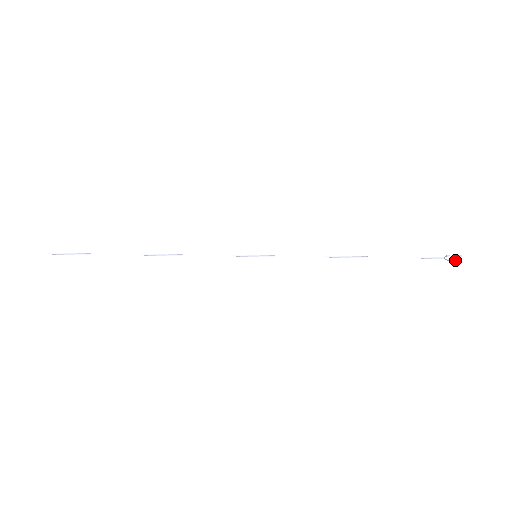
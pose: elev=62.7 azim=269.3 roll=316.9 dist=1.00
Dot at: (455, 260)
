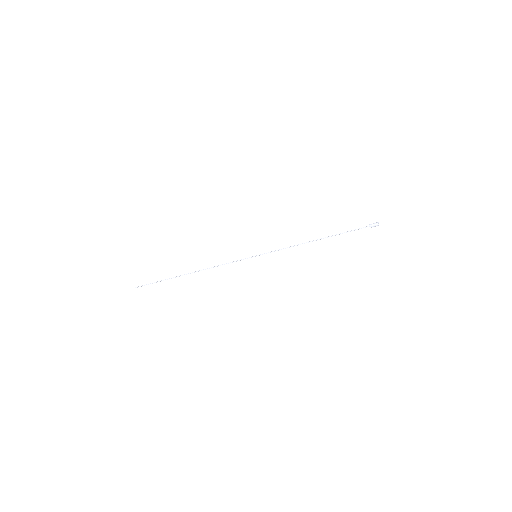
Dot at: (375, 226)
